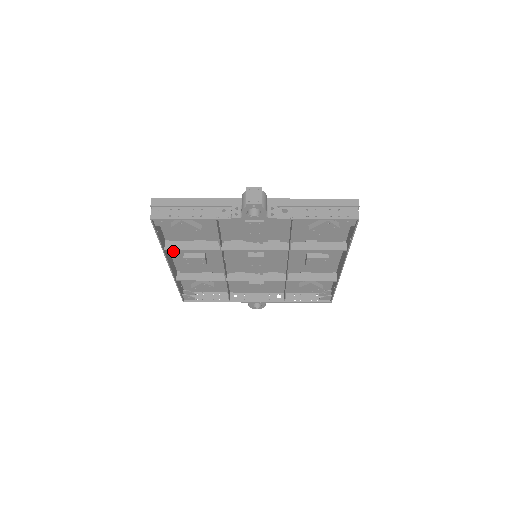
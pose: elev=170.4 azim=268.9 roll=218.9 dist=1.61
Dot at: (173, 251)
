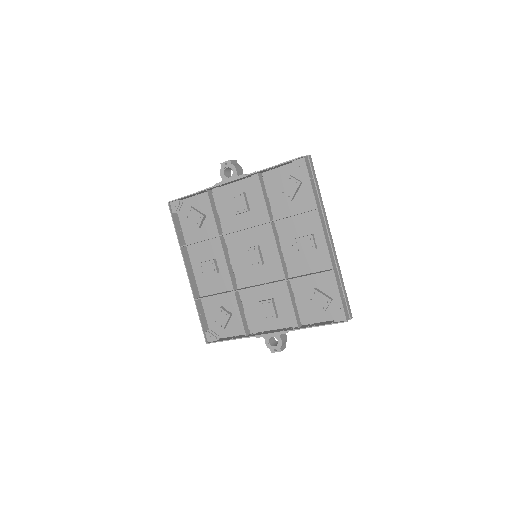
Dot at: (193, 262)
